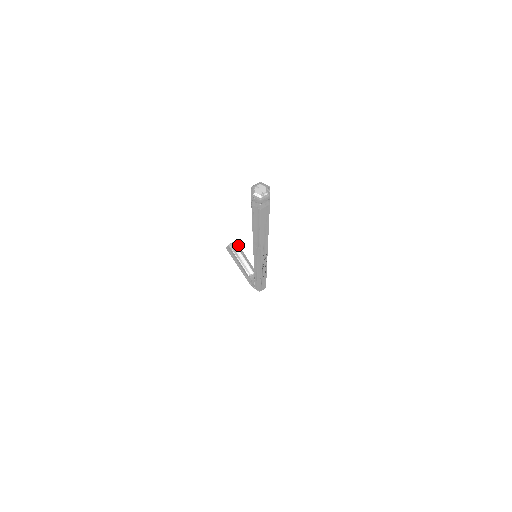
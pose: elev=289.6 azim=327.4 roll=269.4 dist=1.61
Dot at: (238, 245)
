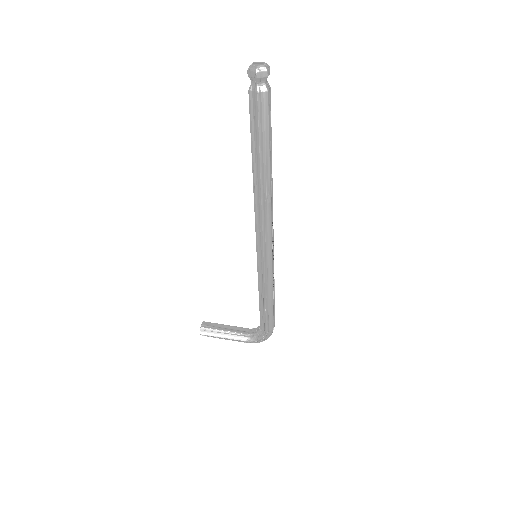
Dot at: occluded
